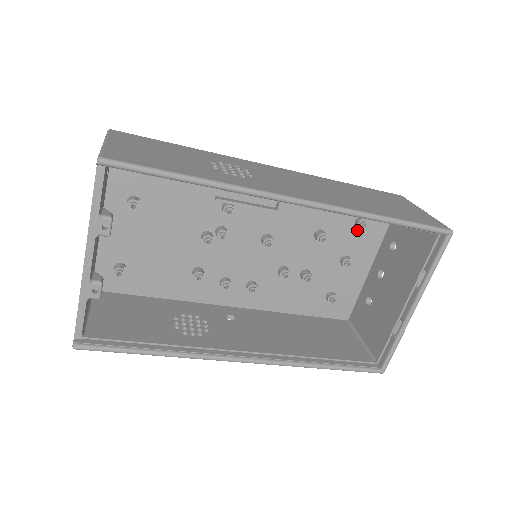
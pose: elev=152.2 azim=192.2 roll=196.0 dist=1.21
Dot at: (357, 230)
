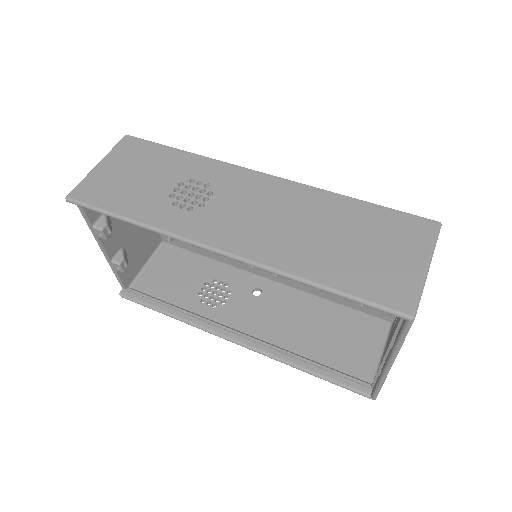
Dot at: occluded
